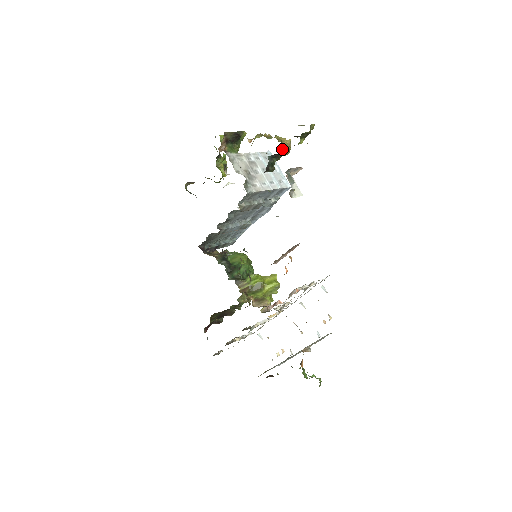
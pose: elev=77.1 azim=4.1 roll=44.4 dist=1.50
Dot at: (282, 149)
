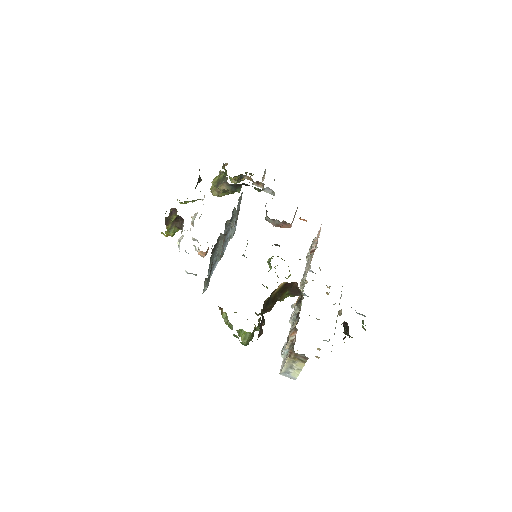
Dot at: occluded
